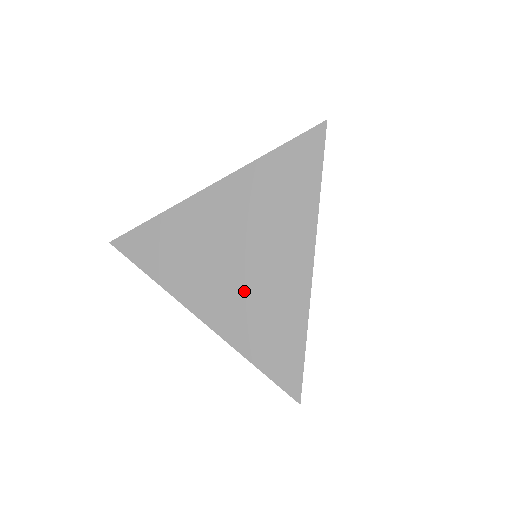
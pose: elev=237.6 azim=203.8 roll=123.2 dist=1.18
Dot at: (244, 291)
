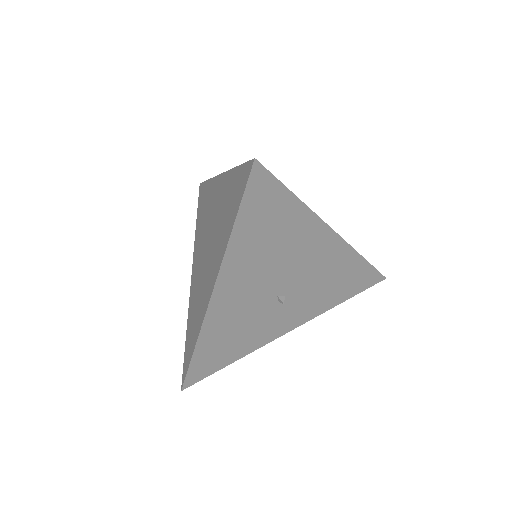
Dot at: (199, 279)
